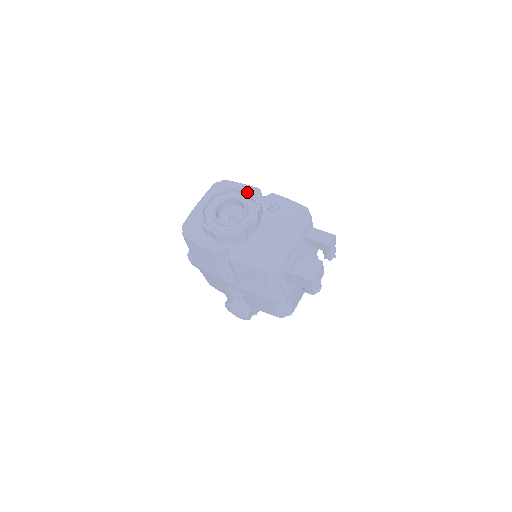
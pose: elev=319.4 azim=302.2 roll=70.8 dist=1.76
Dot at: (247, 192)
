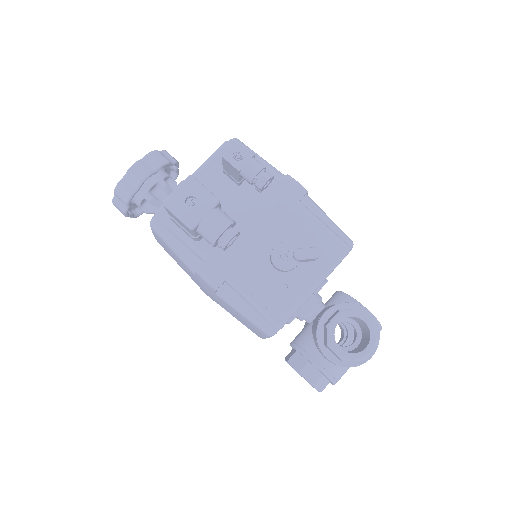
Dot at: occluded
